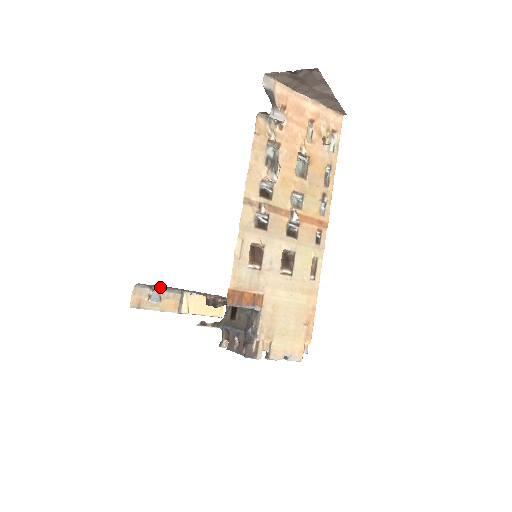
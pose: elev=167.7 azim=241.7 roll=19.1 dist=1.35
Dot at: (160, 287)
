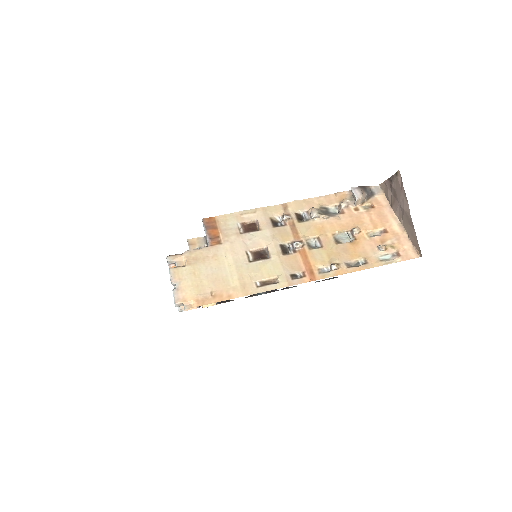
Dot at: occluded
